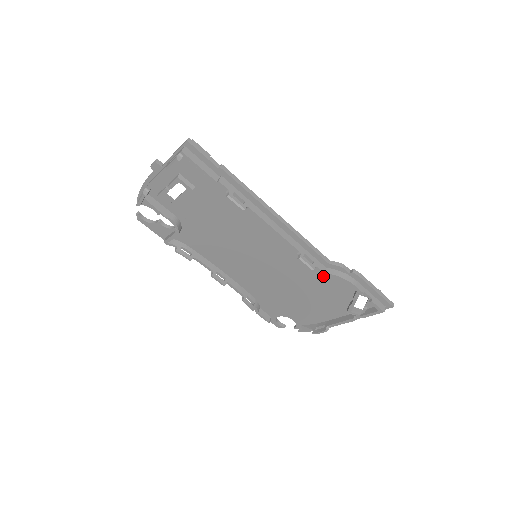
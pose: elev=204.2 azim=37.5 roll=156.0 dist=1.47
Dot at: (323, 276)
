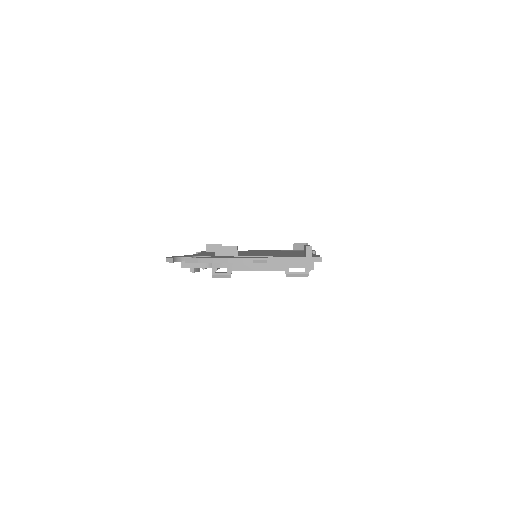
Dot at: occluded
